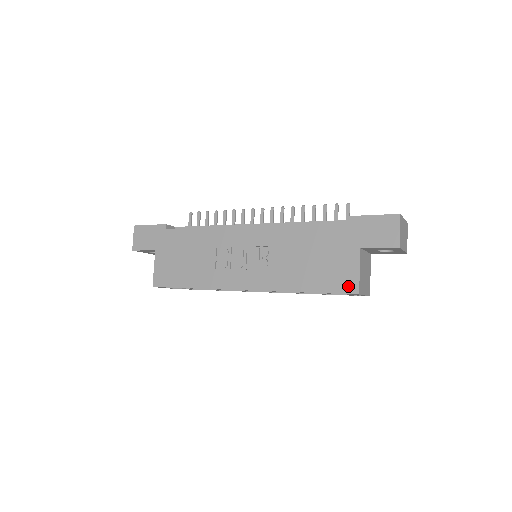
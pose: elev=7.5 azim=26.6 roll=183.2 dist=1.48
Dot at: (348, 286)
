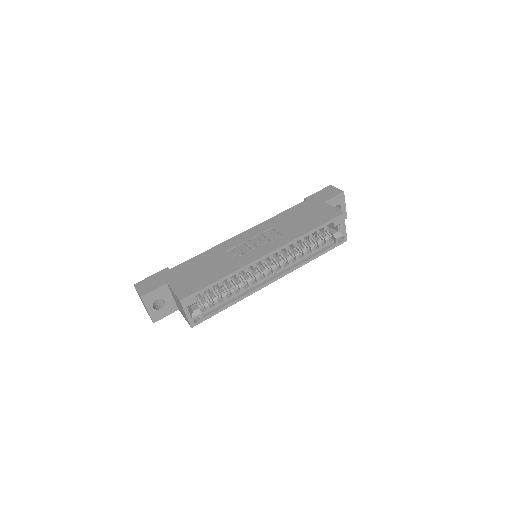
Dot at: (334, 214)
